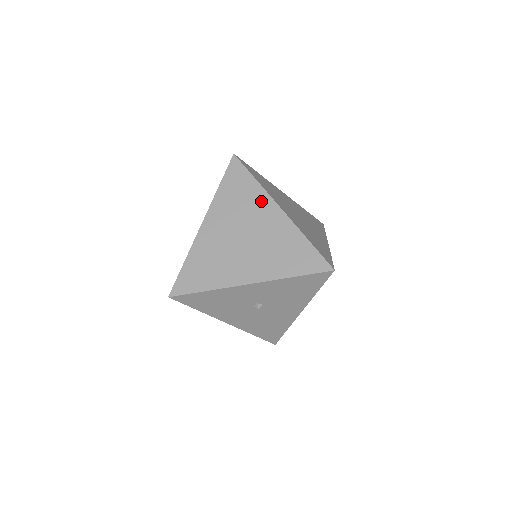
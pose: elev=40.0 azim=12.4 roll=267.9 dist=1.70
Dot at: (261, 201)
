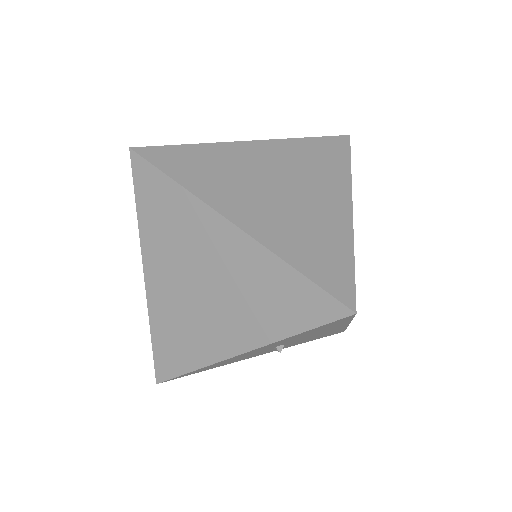
Dot at: (200, 219)
